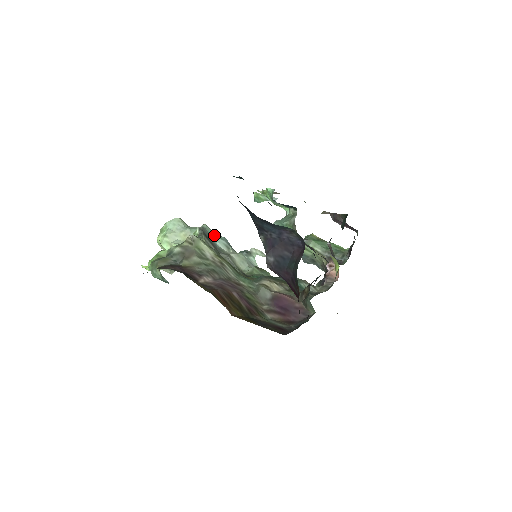
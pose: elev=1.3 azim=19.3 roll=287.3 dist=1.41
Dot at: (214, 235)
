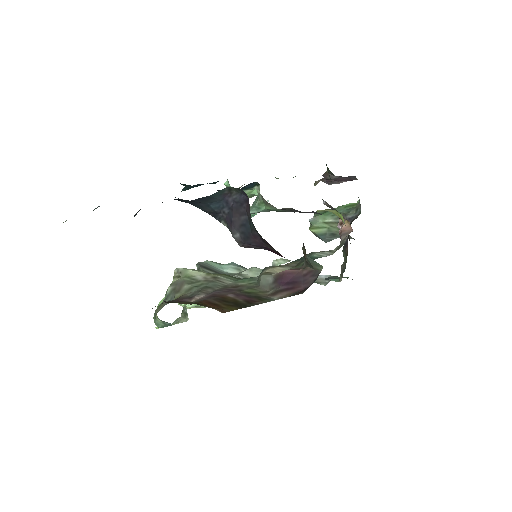
Dot at: (219, 265)
